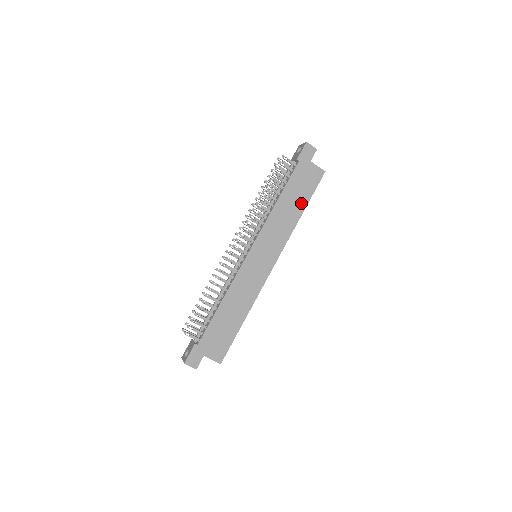
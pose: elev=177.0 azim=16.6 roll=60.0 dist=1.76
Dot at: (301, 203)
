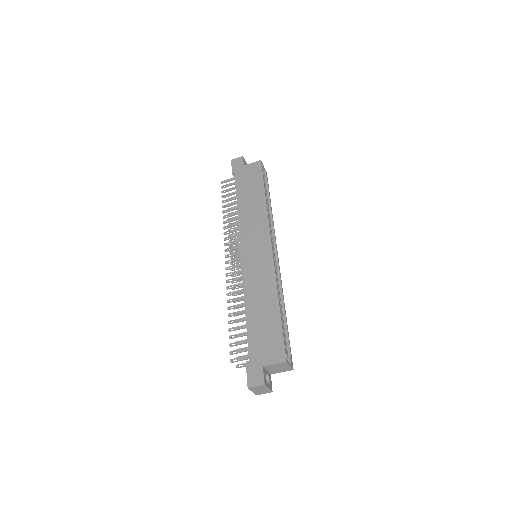
Dot at: (258, 191)
